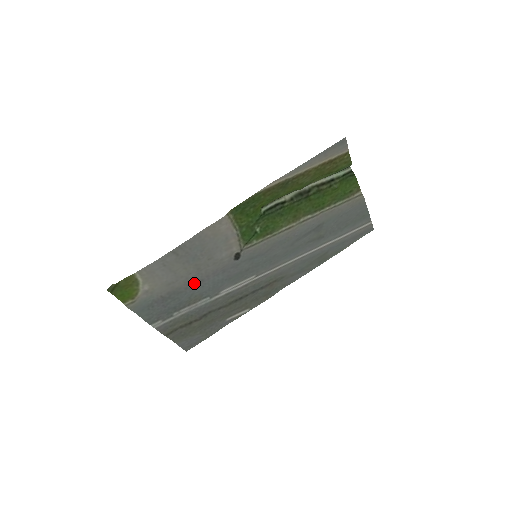
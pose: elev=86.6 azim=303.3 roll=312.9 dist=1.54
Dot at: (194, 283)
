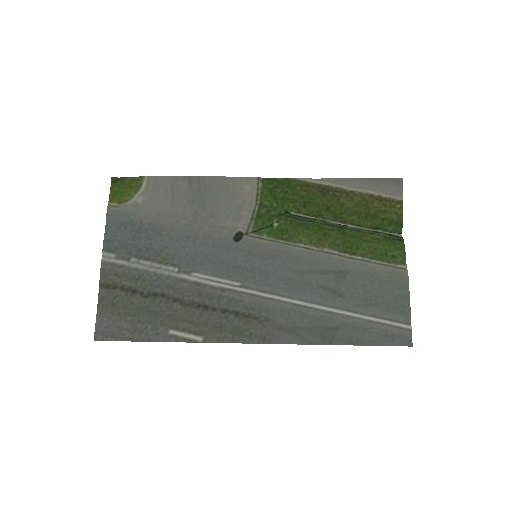
Dot at: (179, 235)
